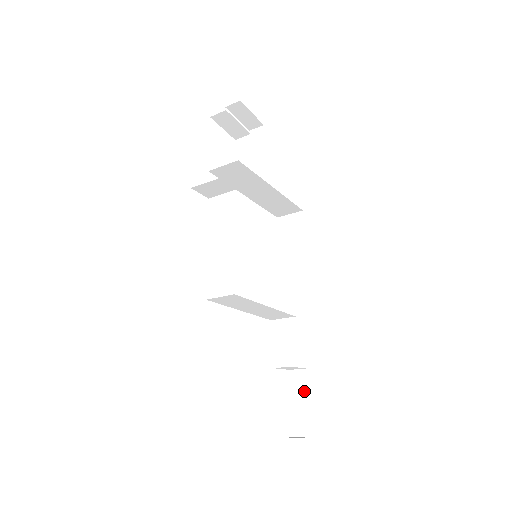
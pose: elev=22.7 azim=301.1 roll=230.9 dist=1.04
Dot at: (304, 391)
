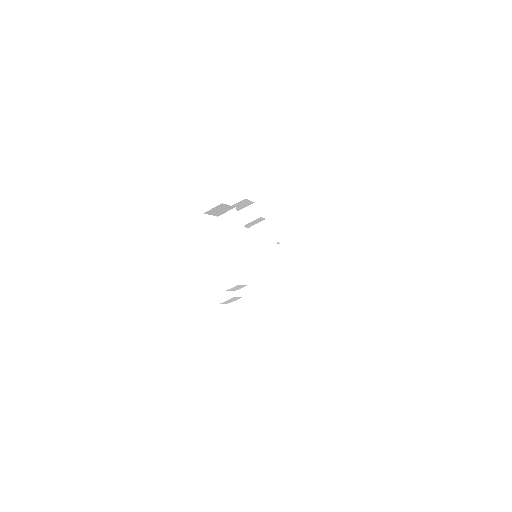
Dot at: occluded
